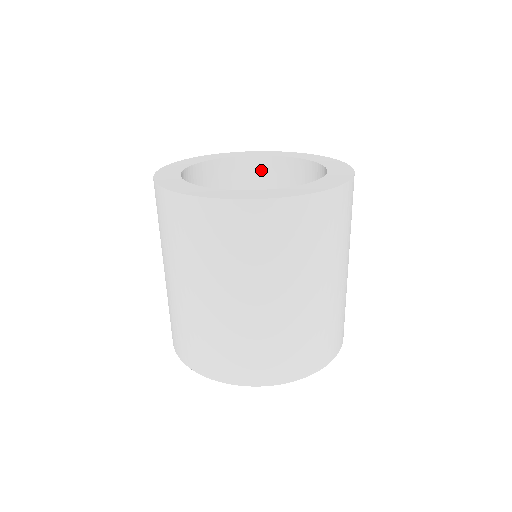
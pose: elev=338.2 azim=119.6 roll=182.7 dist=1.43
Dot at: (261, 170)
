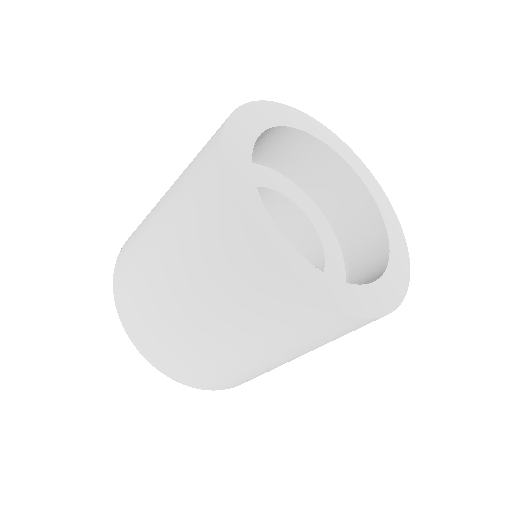
Dot at: (354, 199)
